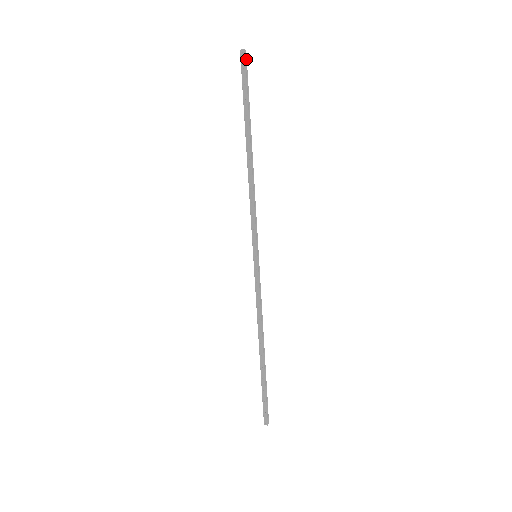
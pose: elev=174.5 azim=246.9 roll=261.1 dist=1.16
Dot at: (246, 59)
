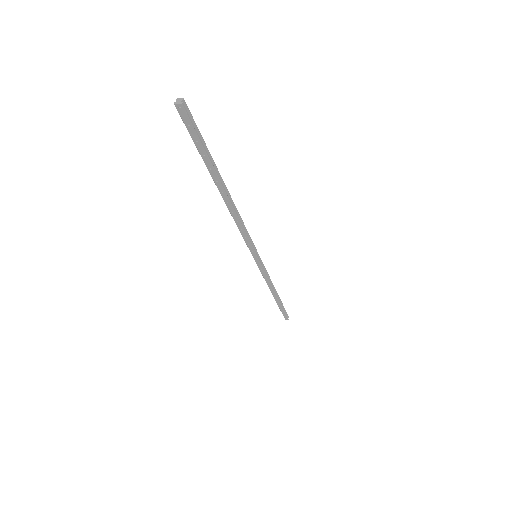
Dot at: (188, 110)
